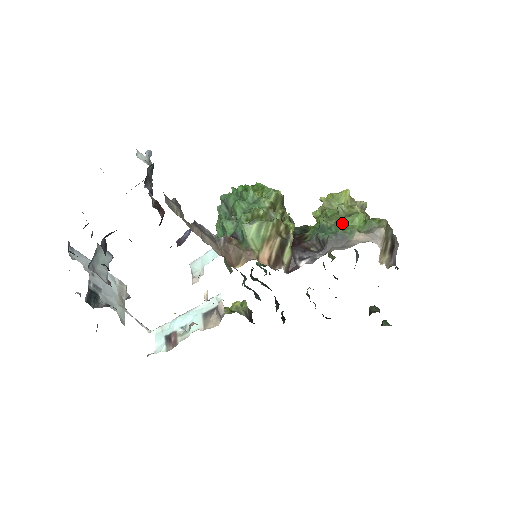
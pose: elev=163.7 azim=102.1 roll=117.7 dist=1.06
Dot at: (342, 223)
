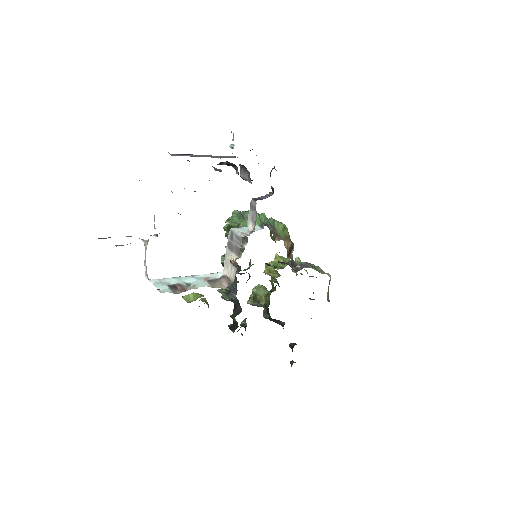
Dot at: occluded
